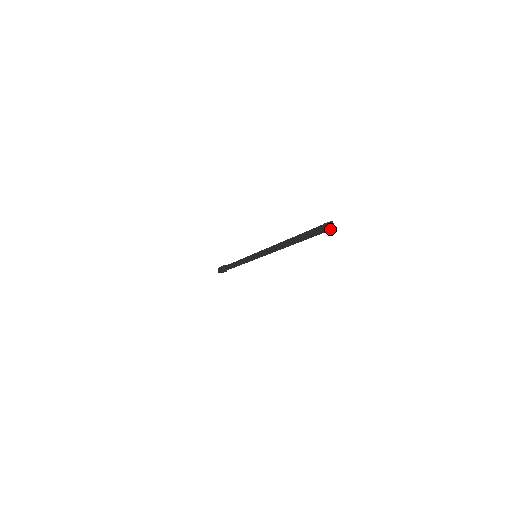
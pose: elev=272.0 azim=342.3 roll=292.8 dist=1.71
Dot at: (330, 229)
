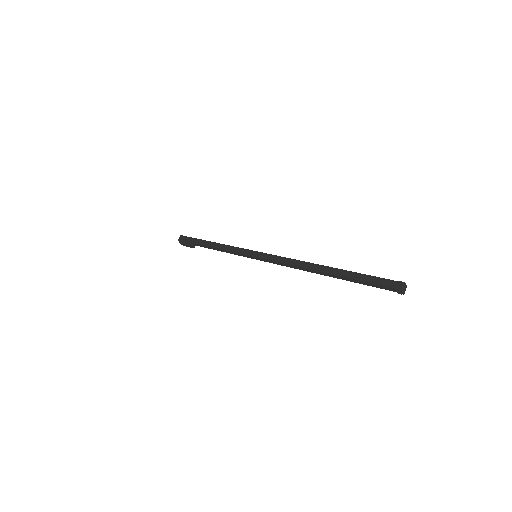
Dot at: occluded
